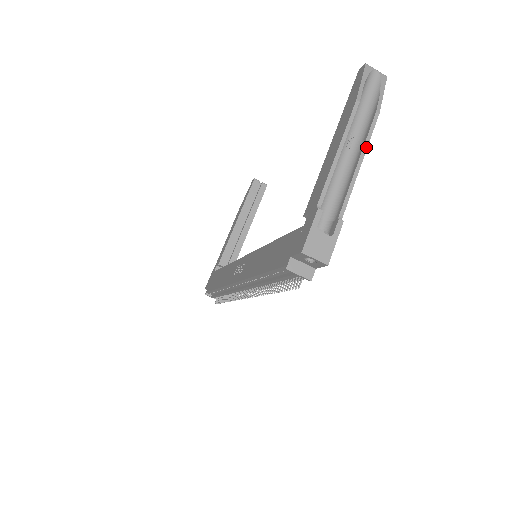
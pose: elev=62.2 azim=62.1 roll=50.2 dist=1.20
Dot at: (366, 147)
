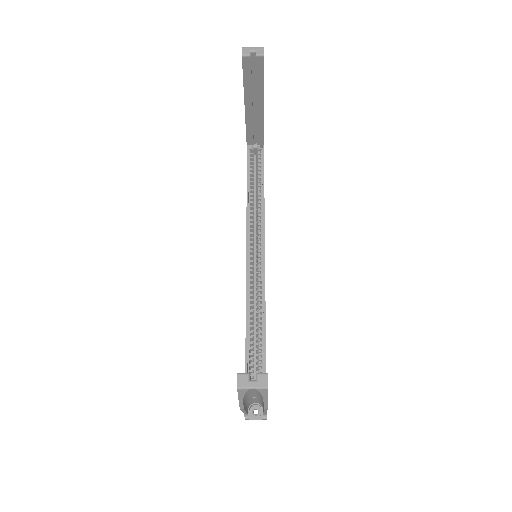
Dot at: (266, 411)
